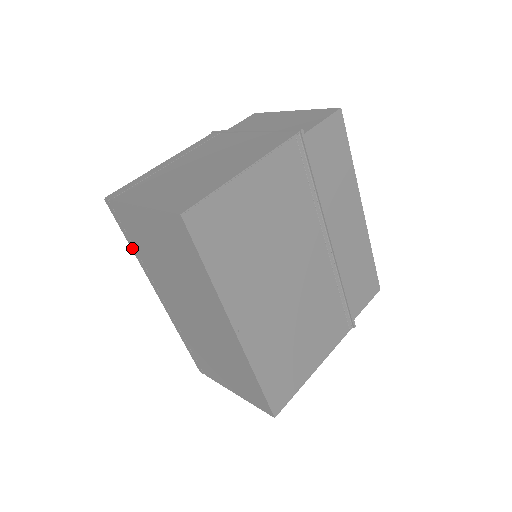
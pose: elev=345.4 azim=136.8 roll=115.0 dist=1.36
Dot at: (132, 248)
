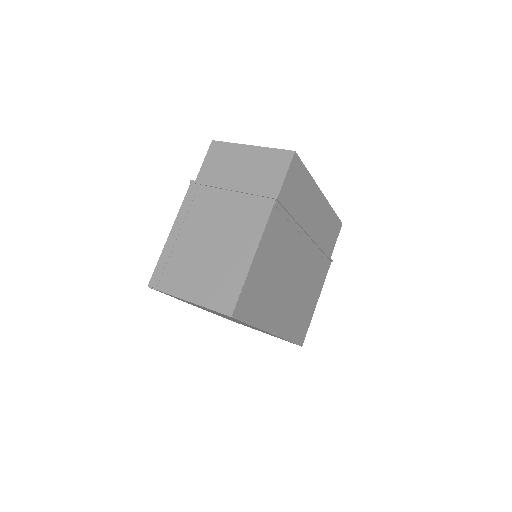
Dot at: occluded
